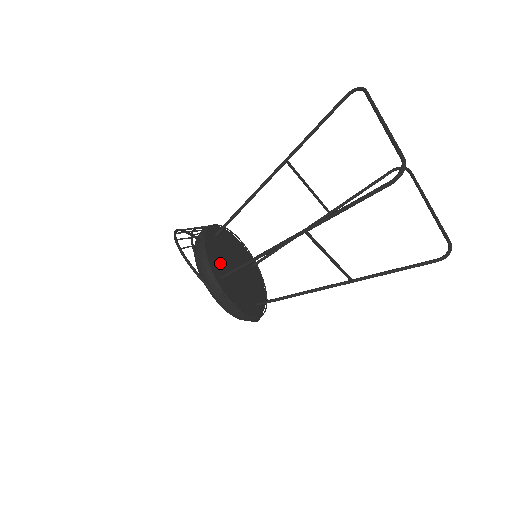
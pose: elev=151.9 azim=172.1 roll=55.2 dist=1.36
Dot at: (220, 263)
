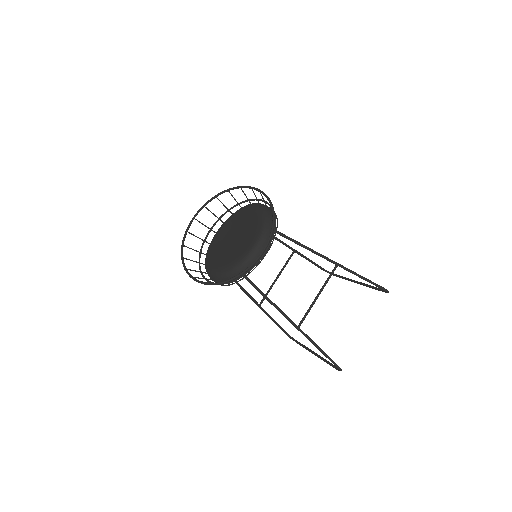
Dot at: occluded
